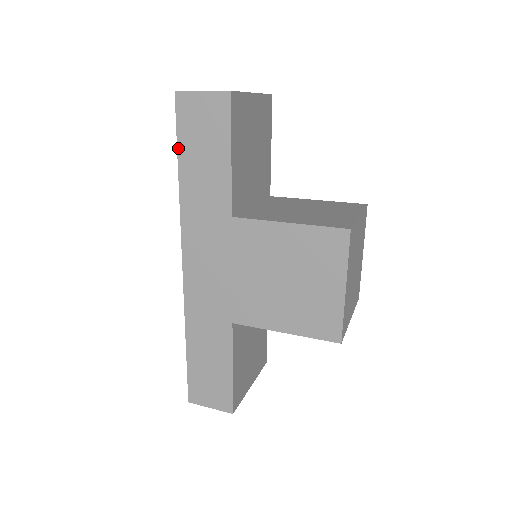
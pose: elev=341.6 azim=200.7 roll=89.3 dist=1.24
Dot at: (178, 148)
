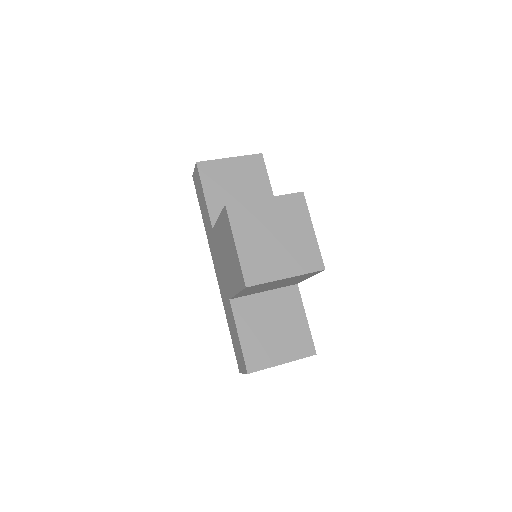
Dot at: (199, 204)
